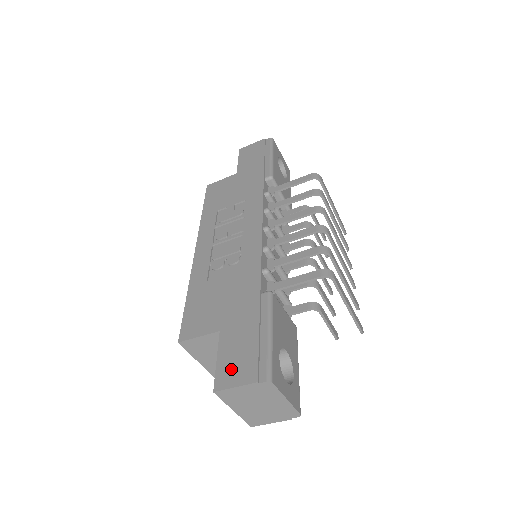
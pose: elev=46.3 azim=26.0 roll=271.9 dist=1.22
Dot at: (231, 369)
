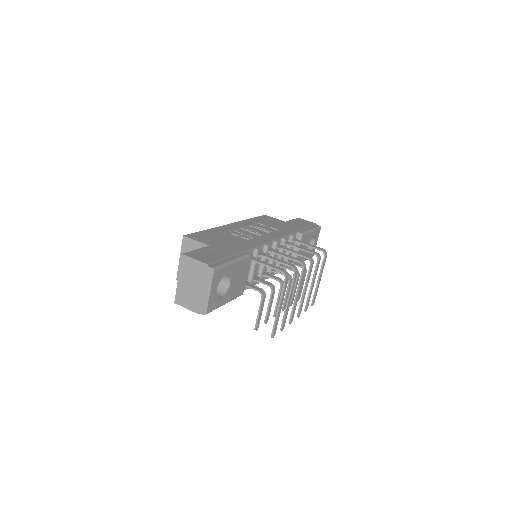
Dot at: (200, 255)
